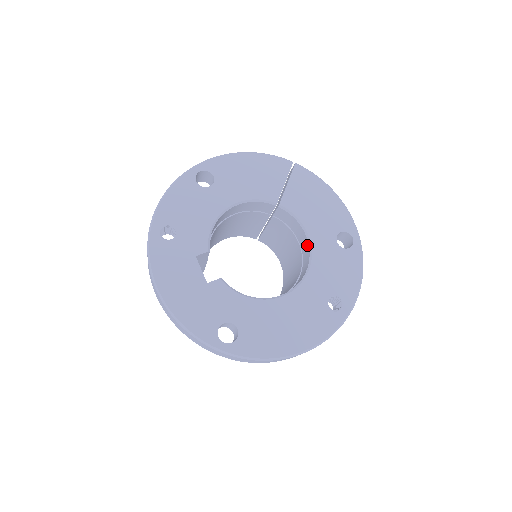
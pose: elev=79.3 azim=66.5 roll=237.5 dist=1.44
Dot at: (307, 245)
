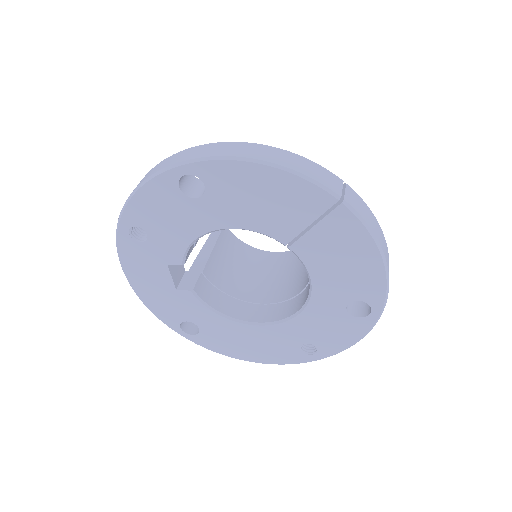
Dot at: (308, 292)
